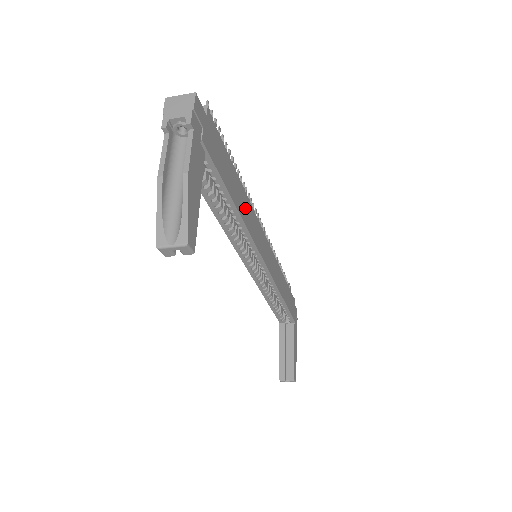
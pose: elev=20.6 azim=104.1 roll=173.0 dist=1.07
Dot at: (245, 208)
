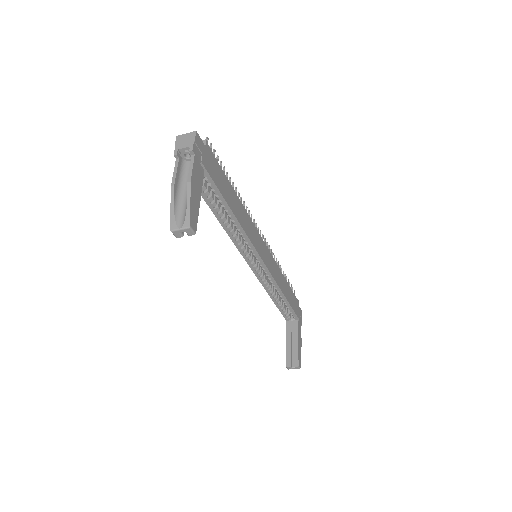
Dot at: (241, 215)
